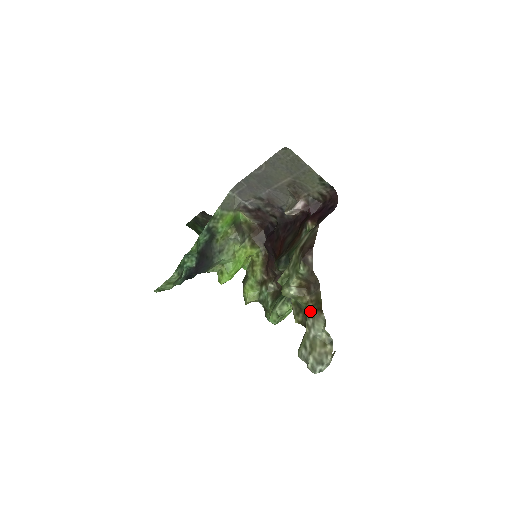
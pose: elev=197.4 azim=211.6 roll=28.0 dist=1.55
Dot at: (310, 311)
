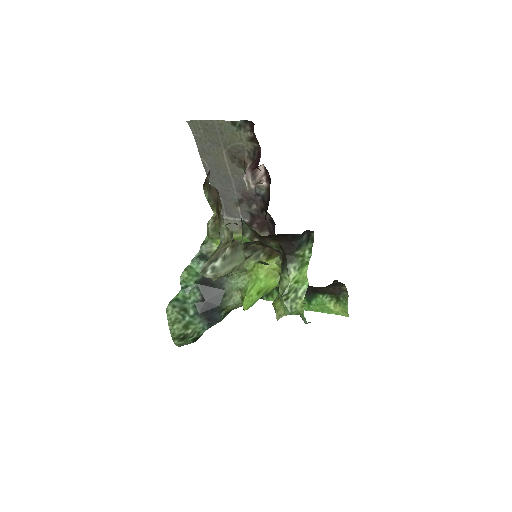
Dot at: occluded
